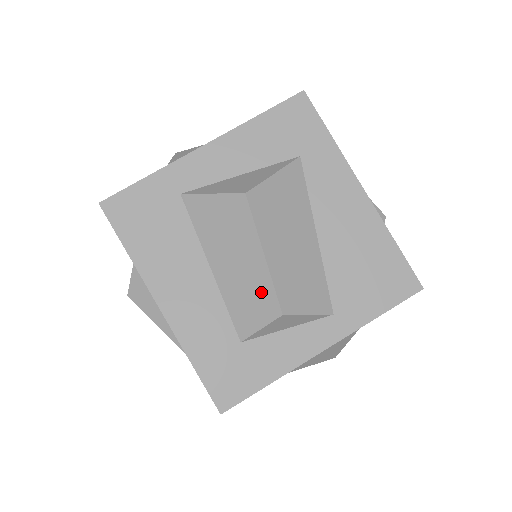
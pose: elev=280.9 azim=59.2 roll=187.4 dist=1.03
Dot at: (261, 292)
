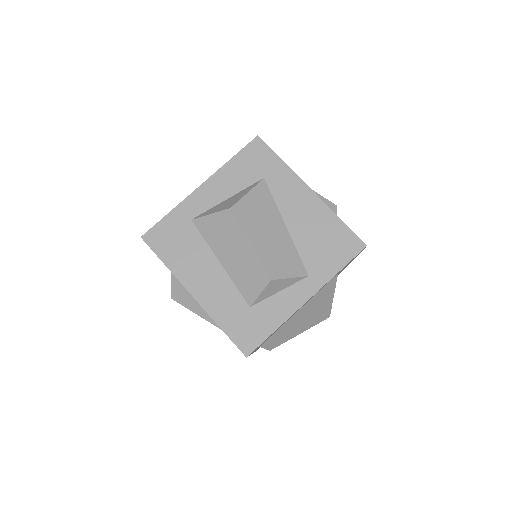
Dot at: (254, 269)
